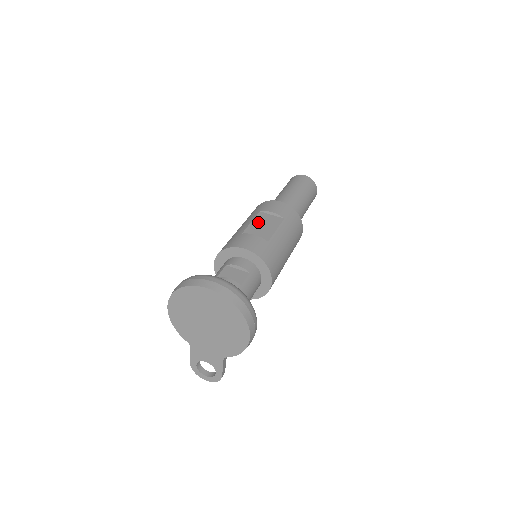
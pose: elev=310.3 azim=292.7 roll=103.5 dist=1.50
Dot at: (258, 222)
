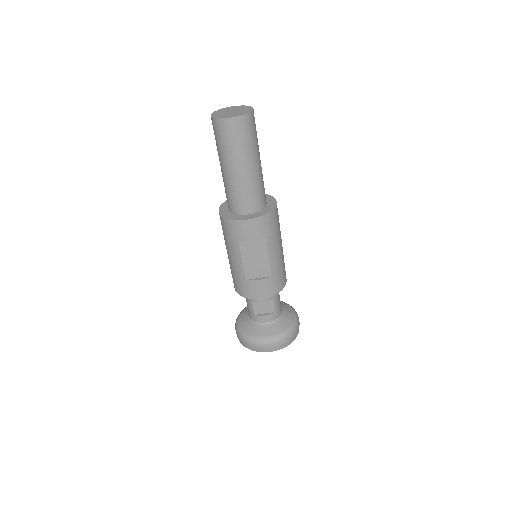
Dot at: (248, 258)
